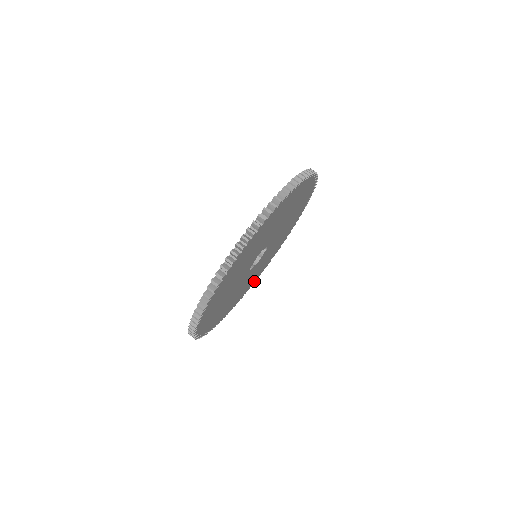
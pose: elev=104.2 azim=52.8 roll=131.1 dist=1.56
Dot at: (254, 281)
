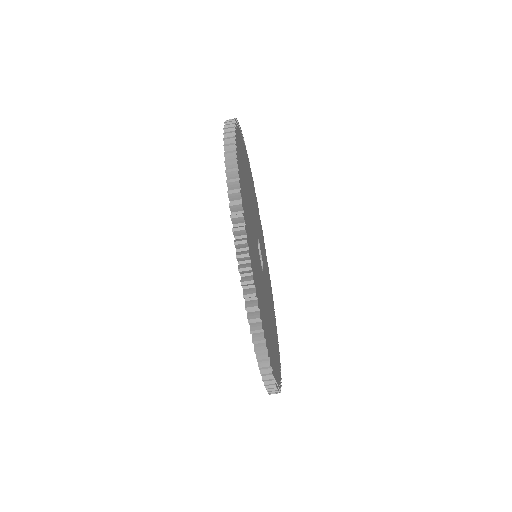
Dot at: occluded
